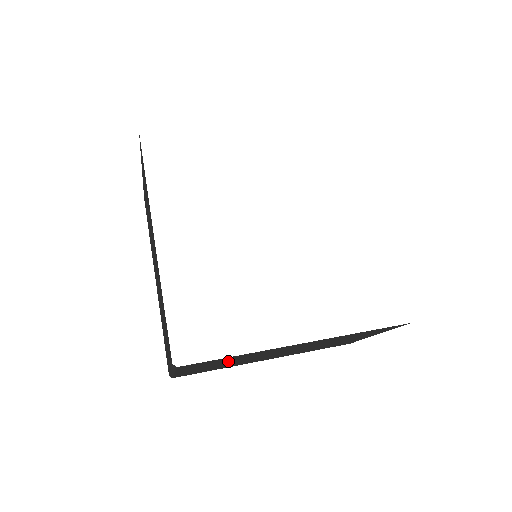
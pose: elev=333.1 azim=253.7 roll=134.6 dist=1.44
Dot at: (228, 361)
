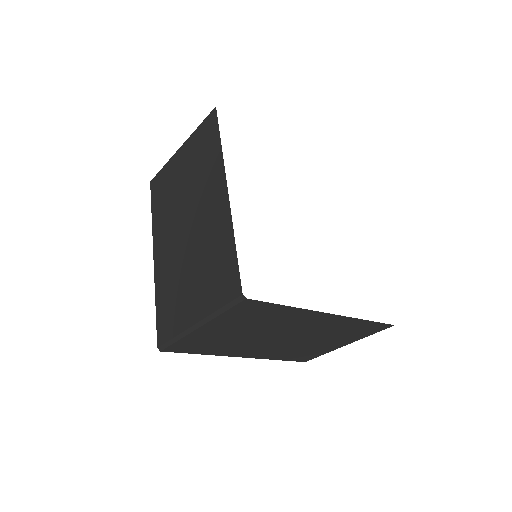
Dot at: (255, 324)
